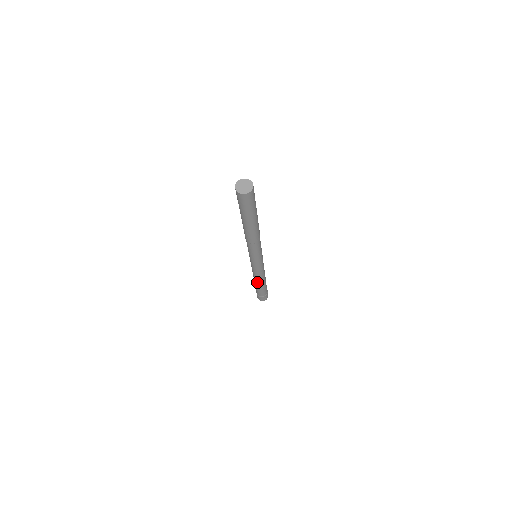
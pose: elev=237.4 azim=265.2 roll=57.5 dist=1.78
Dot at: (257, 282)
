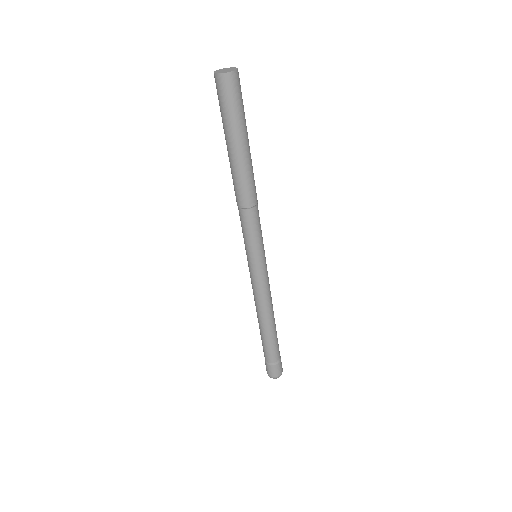
Dot at: (262, 322)
